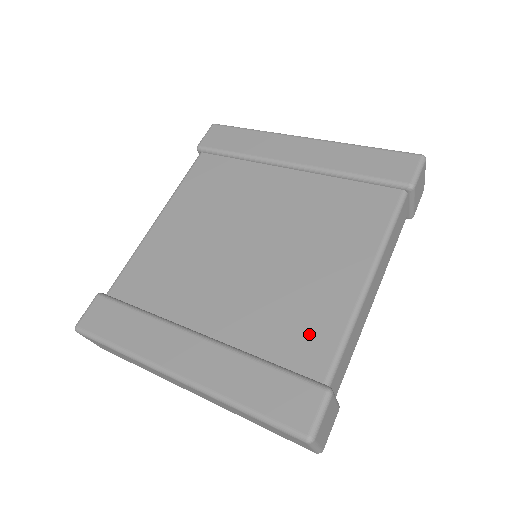
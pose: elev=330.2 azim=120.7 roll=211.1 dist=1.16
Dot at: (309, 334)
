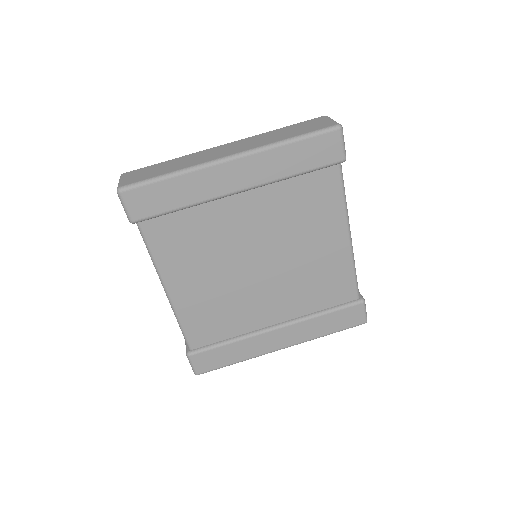
Dot at: (336, 285)
